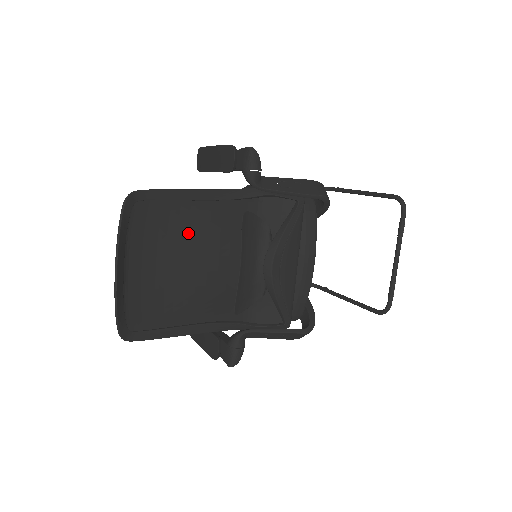
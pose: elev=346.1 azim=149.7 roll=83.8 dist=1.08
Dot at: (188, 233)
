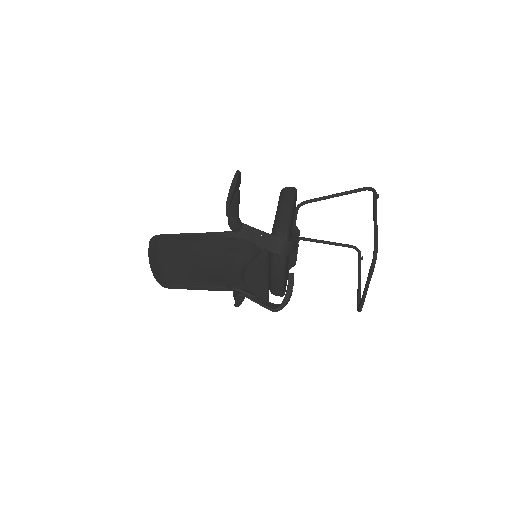
Dot at: (193, 251)
